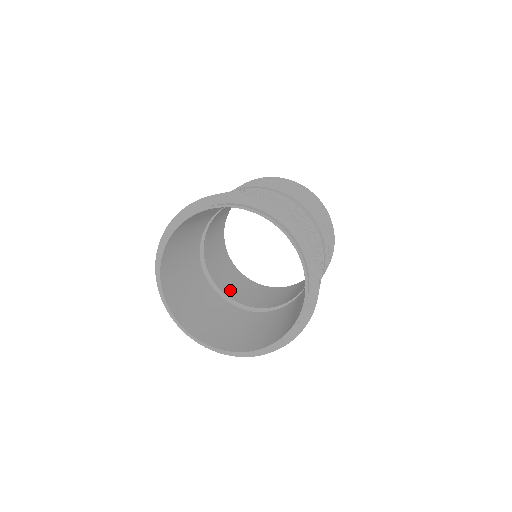
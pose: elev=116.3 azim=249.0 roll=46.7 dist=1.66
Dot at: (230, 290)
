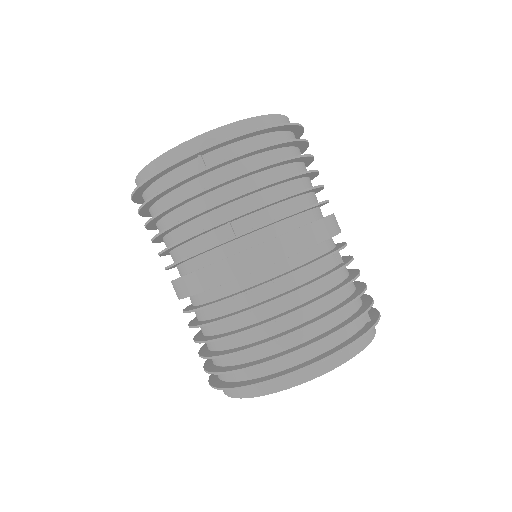
Dot at: occluded
